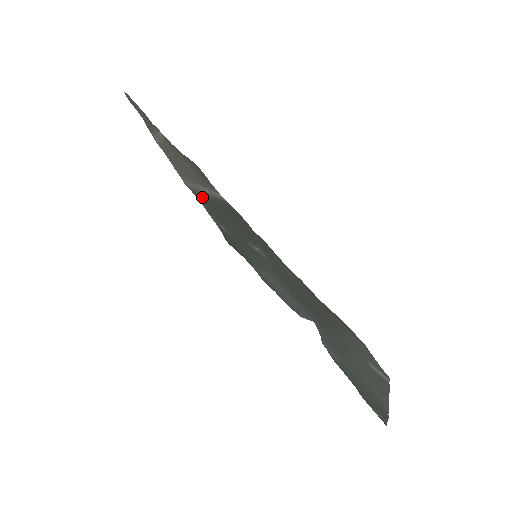
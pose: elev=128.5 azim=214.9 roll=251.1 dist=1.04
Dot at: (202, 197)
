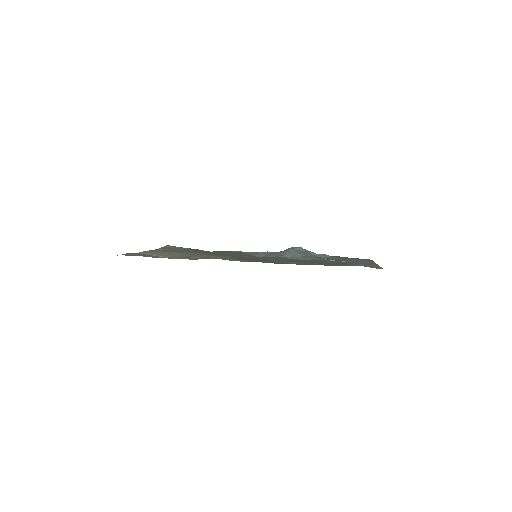
Dot at: occluded
